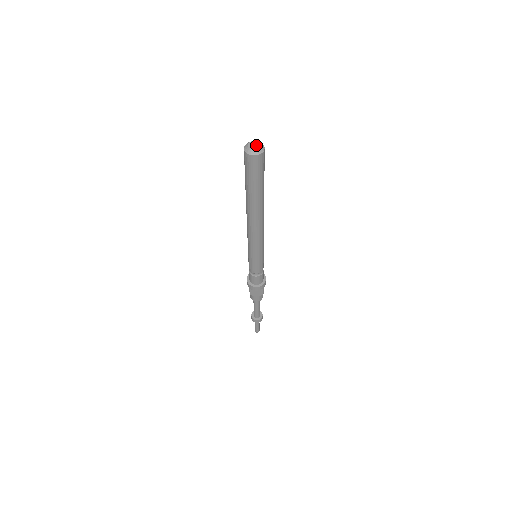
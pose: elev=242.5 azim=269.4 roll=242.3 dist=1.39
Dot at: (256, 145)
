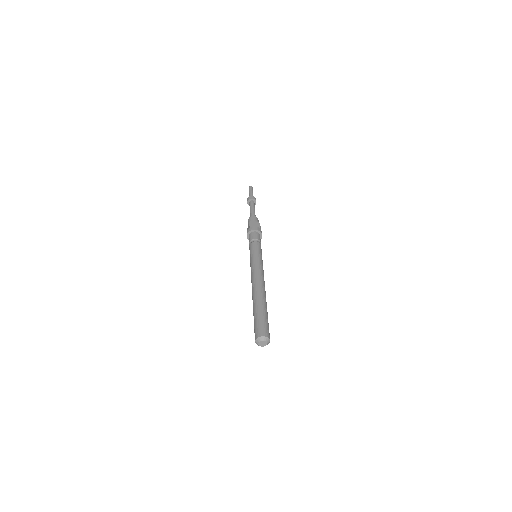
Dot at: (264, 344)
